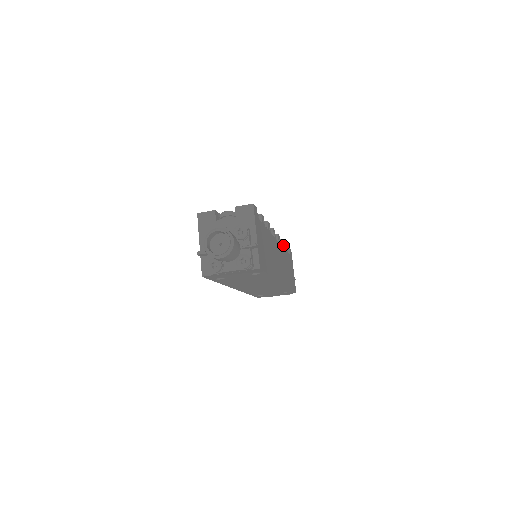
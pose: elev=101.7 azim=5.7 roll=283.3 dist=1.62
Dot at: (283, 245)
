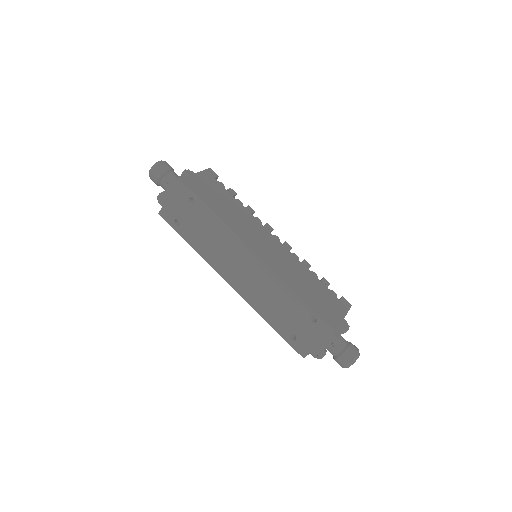
Dot at: (307, 266)
